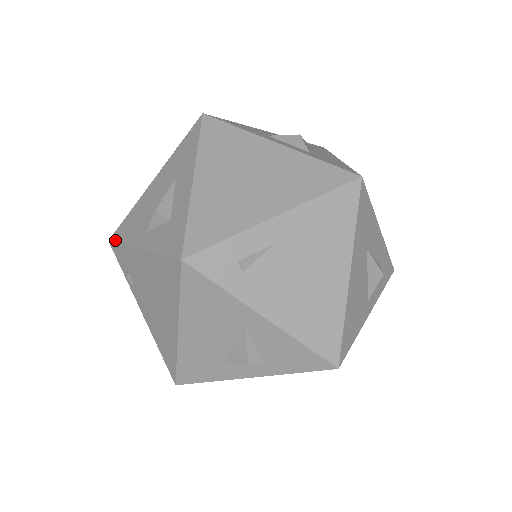
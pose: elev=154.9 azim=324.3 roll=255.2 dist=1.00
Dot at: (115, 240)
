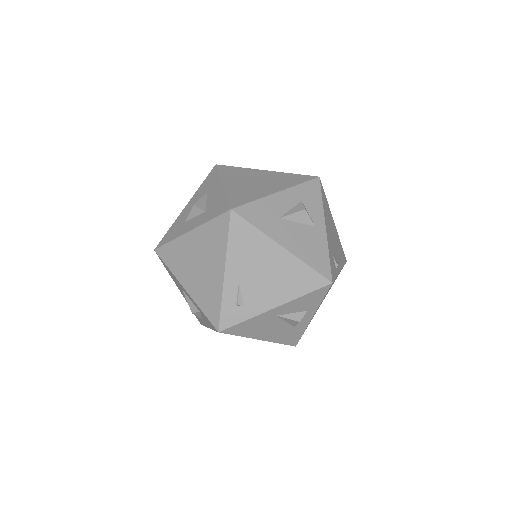
Dot at: (201, 324)
